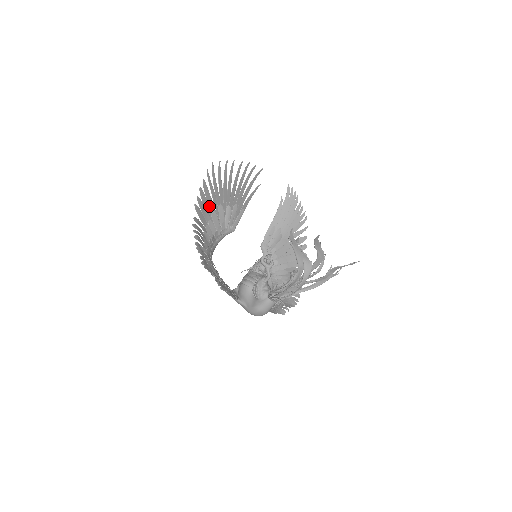
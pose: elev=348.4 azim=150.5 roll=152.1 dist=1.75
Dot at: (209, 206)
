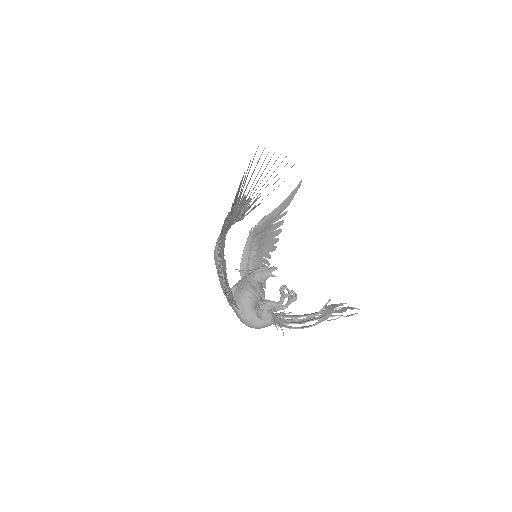
Dot at: (236, 198)
